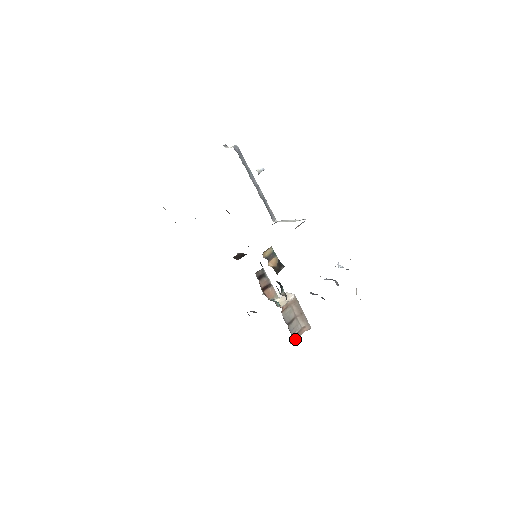
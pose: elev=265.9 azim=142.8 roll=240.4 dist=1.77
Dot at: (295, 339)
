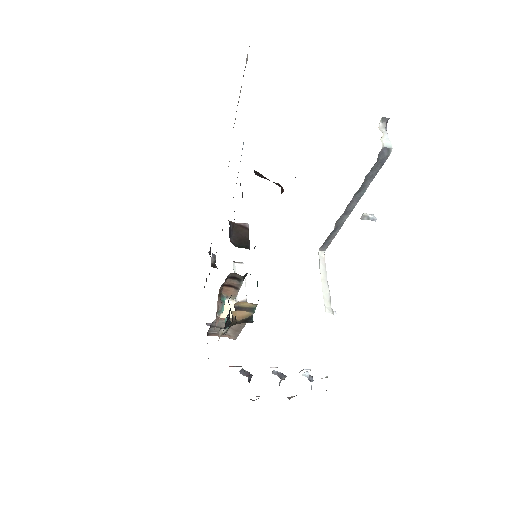
Dot at: (208, 335)
